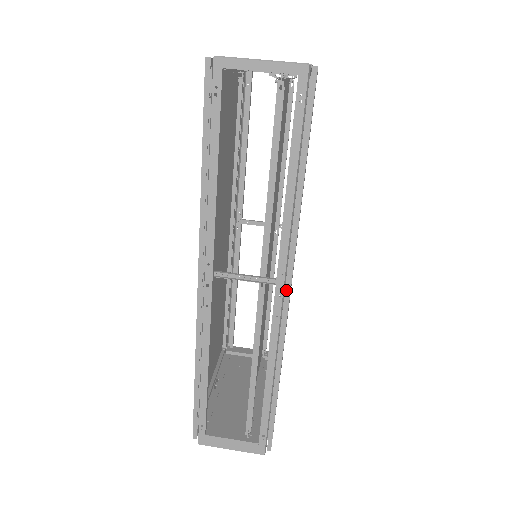
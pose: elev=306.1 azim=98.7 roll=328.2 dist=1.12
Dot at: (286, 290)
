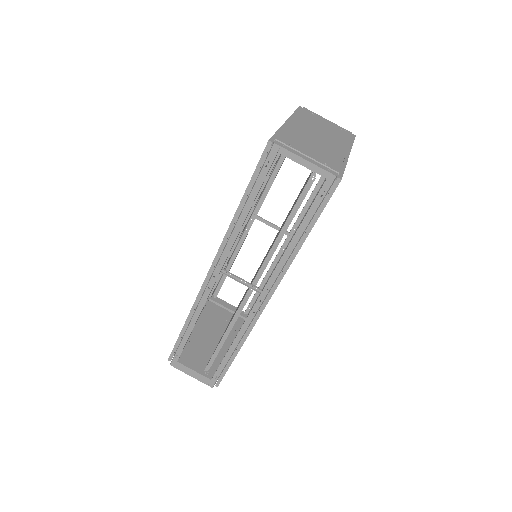
Dot at: (266, 300)
